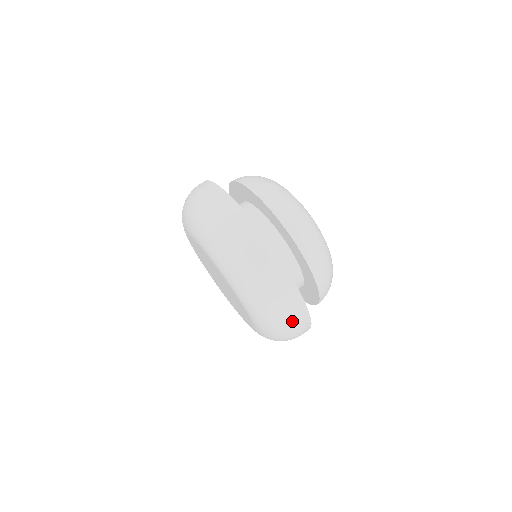
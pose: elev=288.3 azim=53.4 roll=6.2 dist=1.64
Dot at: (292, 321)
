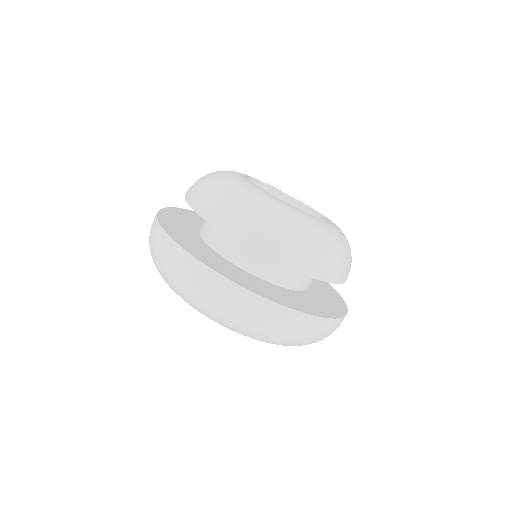
Dot at: (328, 335)
